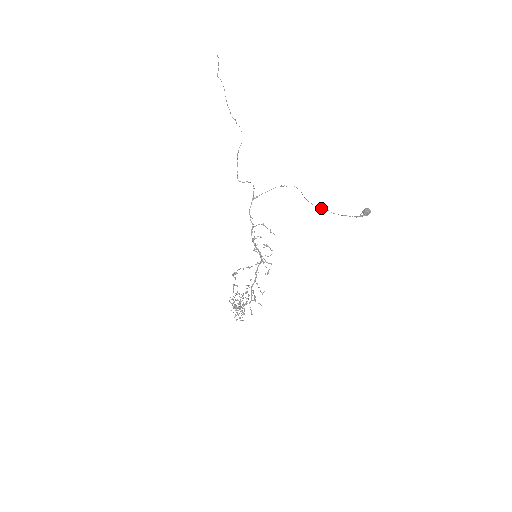
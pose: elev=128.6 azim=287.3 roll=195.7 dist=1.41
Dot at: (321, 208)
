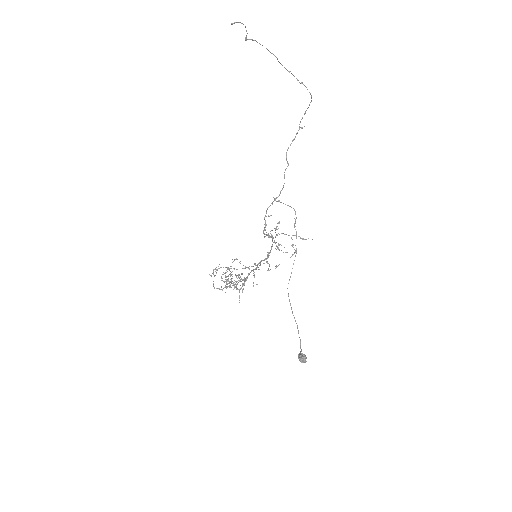
Dot at: occluded
